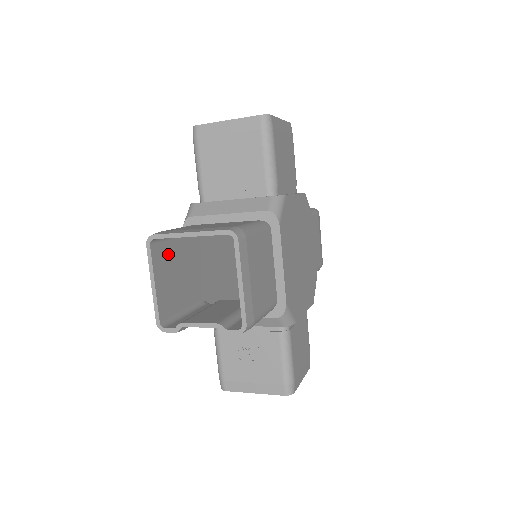
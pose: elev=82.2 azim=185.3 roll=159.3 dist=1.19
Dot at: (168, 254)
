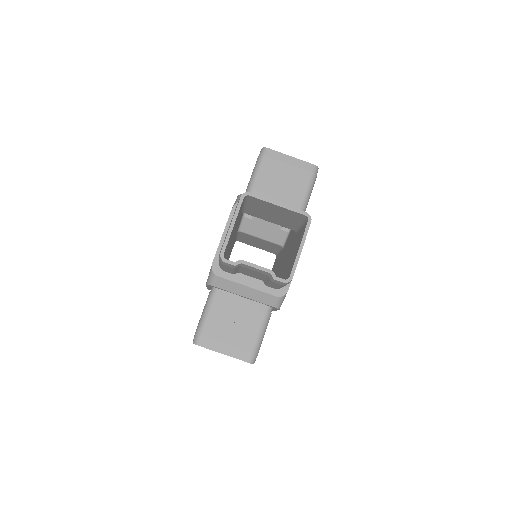
Dot at: (239, 213)
